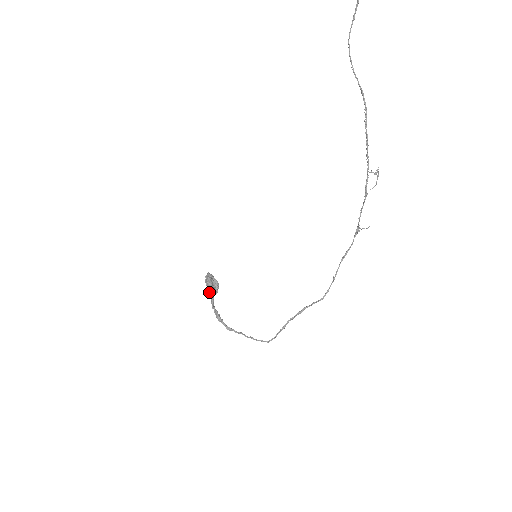
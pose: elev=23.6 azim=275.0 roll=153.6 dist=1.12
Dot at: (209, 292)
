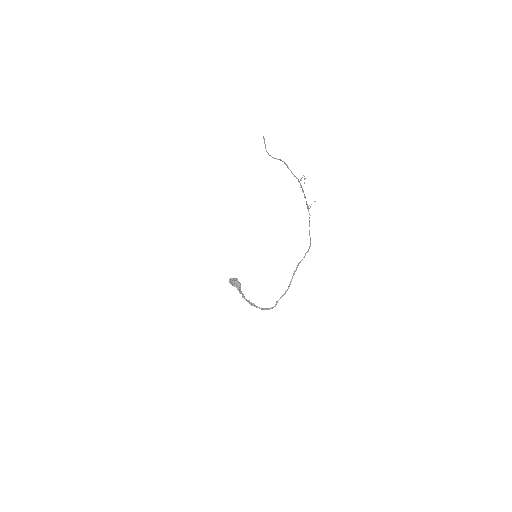
Dot at: (231, 284)
